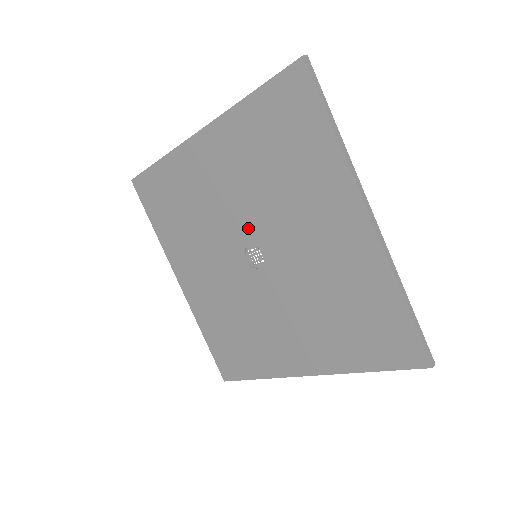
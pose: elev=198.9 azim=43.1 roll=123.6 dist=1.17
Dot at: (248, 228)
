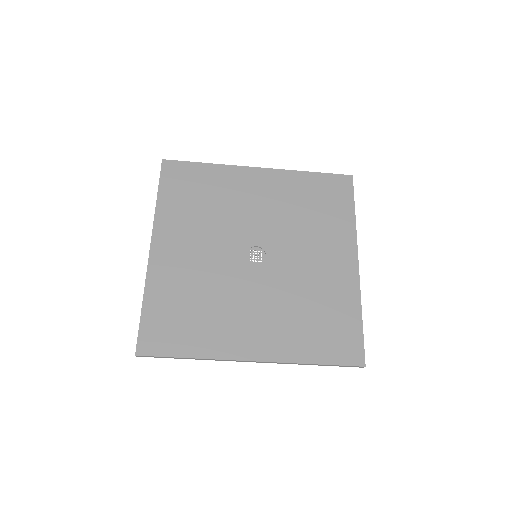
Dot at: (263, 235)
